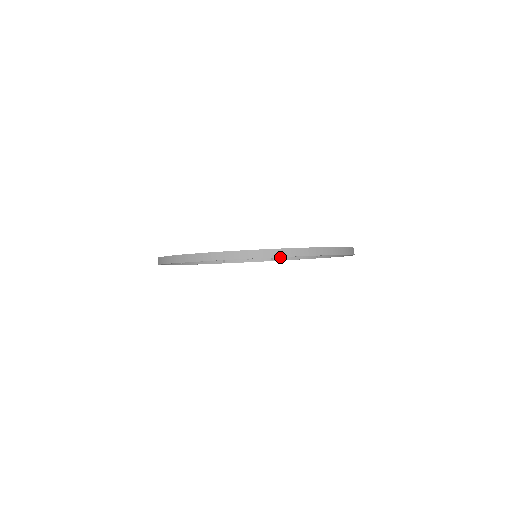
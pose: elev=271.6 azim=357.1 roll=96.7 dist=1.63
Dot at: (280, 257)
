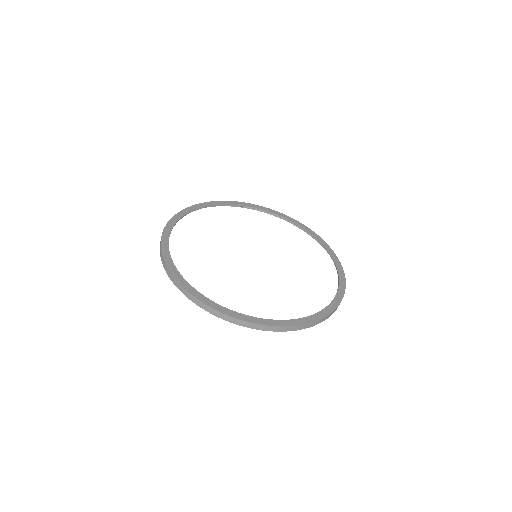
Dot at: (250, 206)
